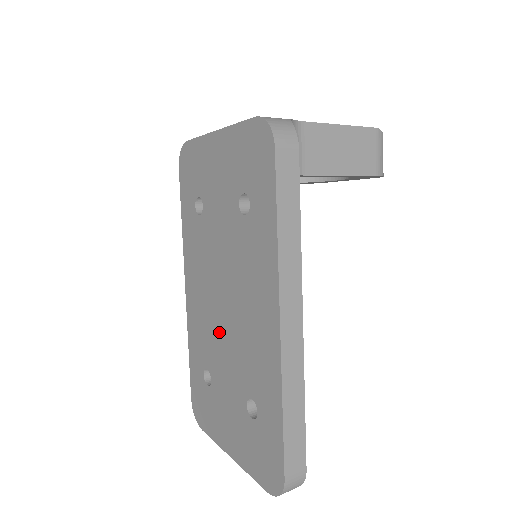
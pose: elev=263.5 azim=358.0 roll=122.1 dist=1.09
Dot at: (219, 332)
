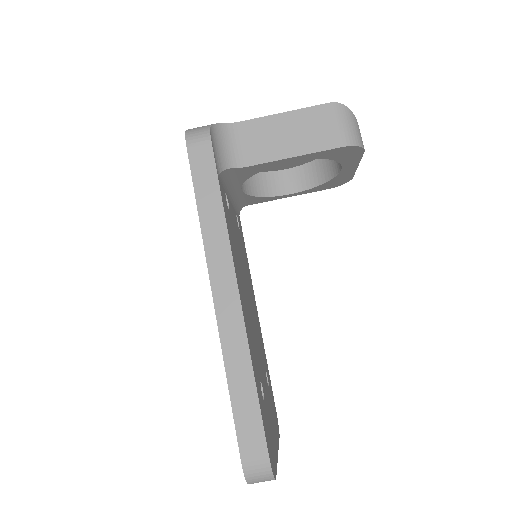
Dot at: occluded
